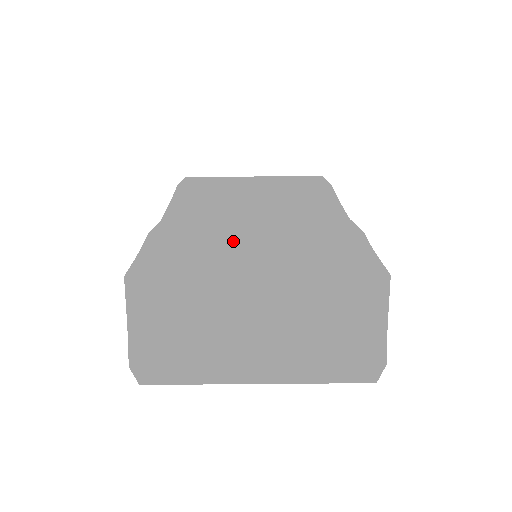
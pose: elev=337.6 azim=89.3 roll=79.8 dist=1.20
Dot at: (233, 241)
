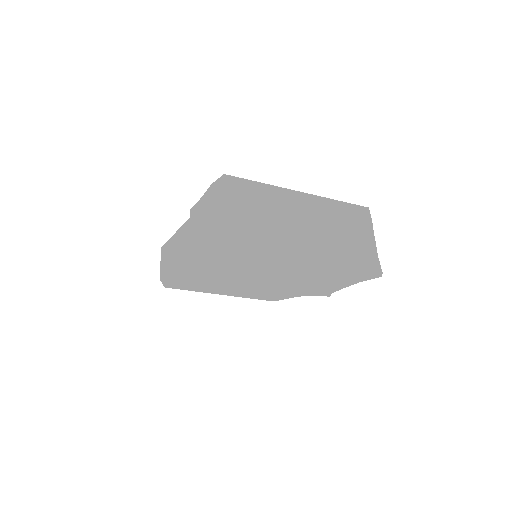
Dot at: occluded
